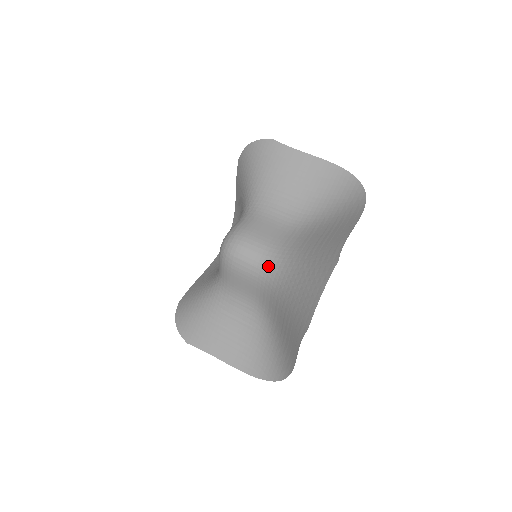
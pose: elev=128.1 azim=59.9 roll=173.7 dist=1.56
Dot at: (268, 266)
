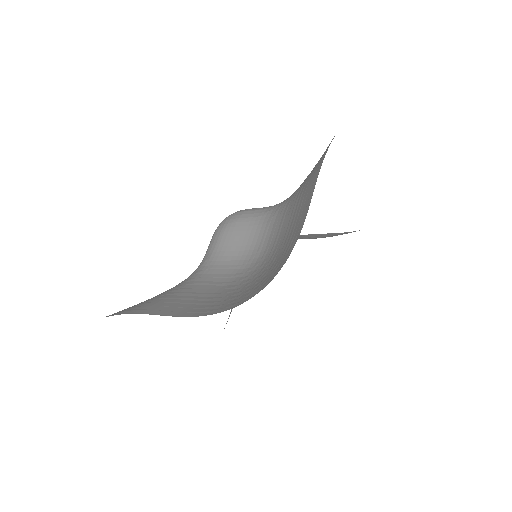
Dot at: occluded
